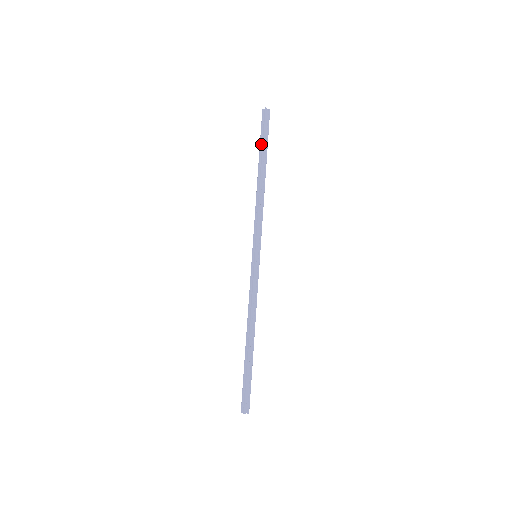
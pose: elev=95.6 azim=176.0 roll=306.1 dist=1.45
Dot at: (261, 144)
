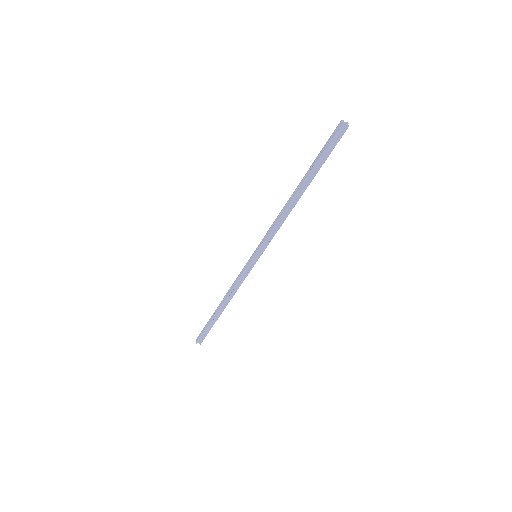
Dot at: (318, 162)
